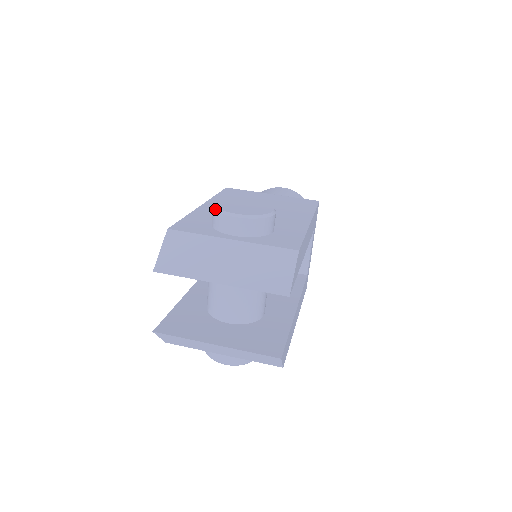
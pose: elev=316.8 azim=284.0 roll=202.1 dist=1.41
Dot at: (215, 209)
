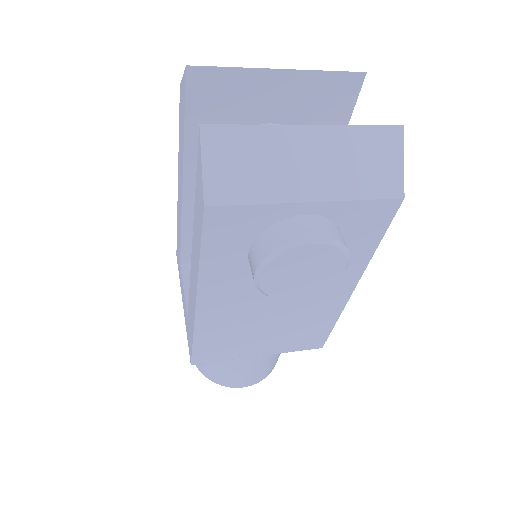
Dot at: occluded
